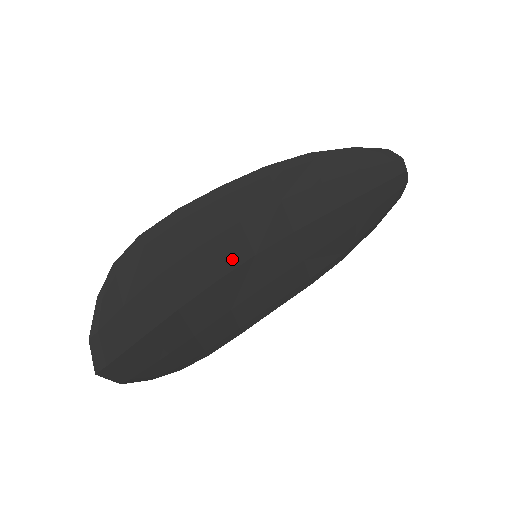
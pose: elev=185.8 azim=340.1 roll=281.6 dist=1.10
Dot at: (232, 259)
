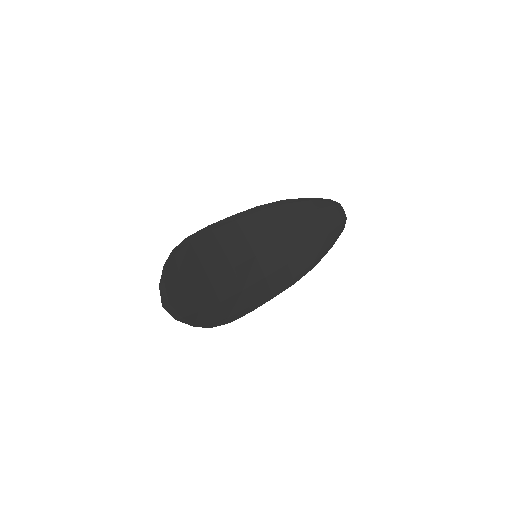
Dot at: (241, 256)
